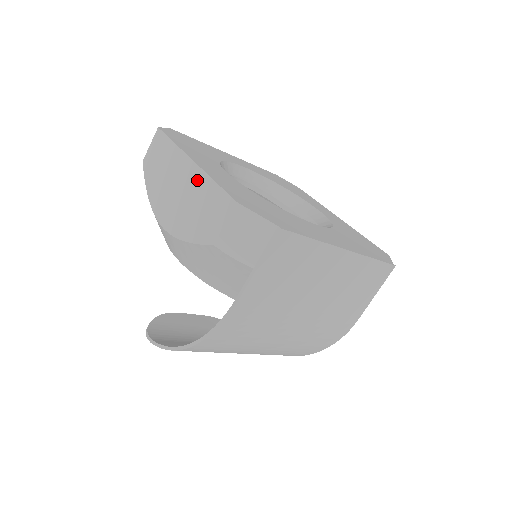
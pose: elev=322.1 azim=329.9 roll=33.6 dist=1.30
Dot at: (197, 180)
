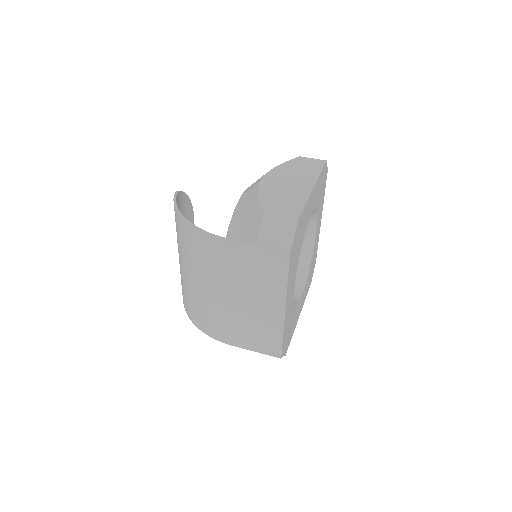
Dot at: (302, 193)
